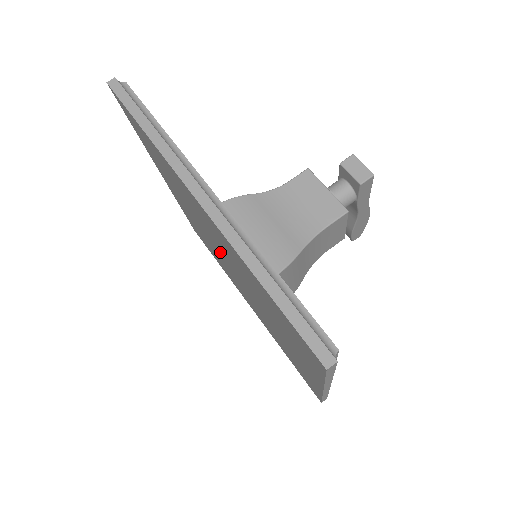
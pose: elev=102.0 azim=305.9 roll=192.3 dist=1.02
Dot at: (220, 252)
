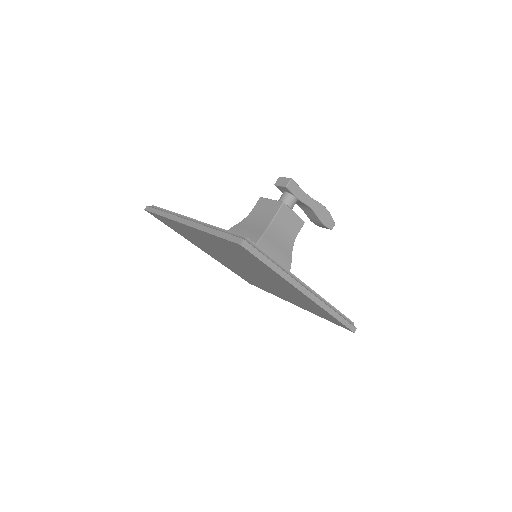
Dot at: (234, 262)
